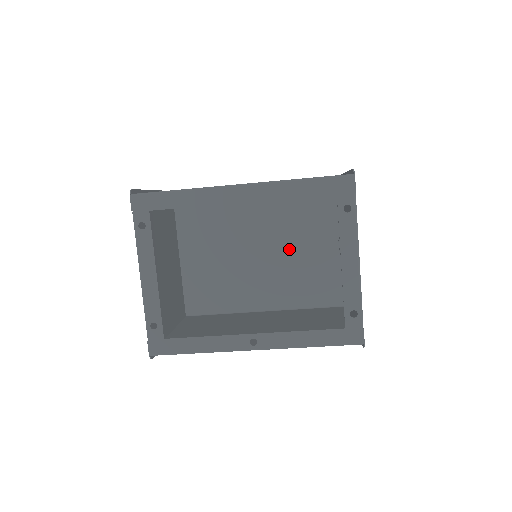
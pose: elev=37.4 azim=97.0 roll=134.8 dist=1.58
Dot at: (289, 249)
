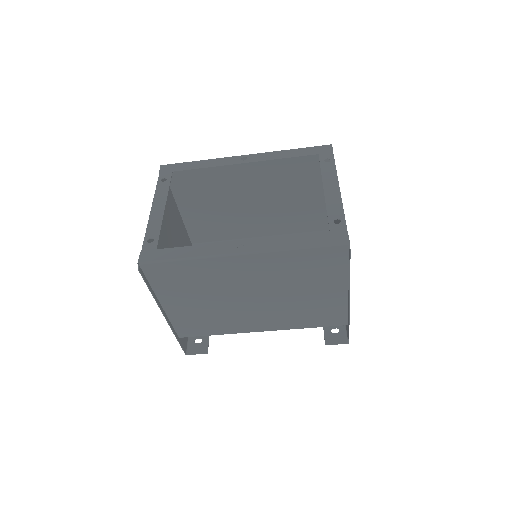
Dot at: occluded
